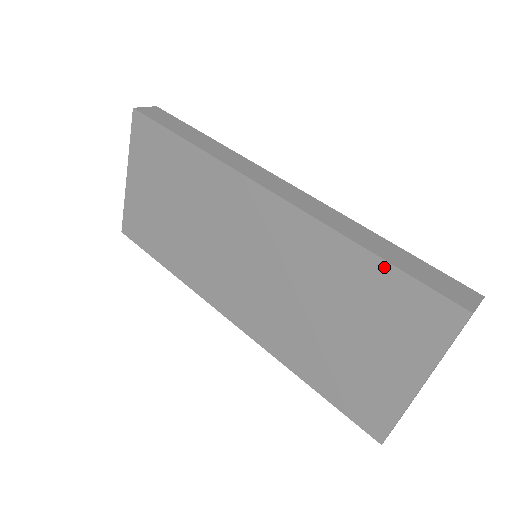
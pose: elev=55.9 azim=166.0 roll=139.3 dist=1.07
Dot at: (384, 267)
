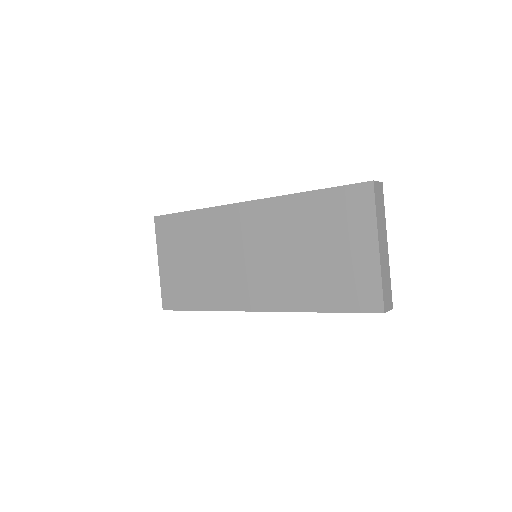
Dot at: (322, 193)
